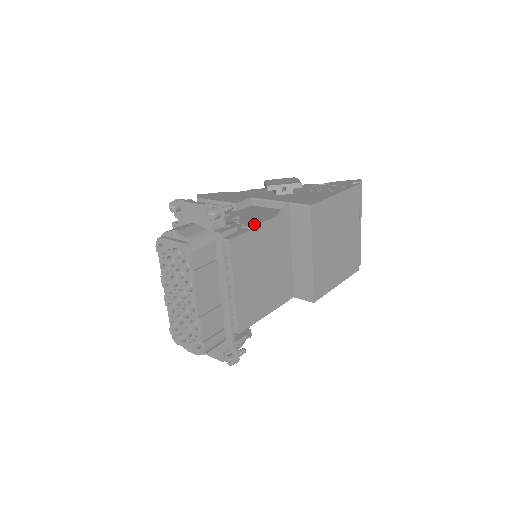
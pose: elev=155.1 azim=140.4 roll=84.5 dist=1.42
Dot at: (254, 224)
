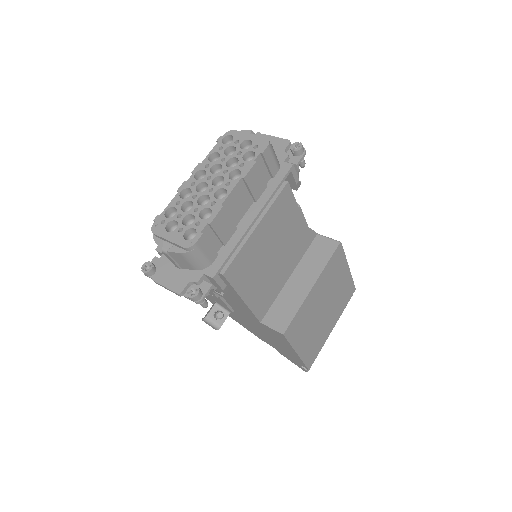
Dot at: (298, 206)
